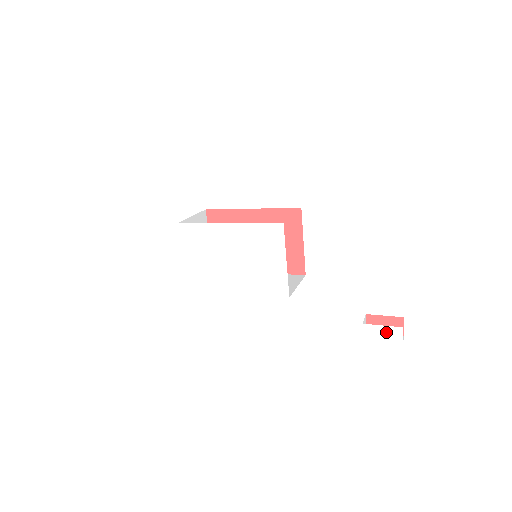
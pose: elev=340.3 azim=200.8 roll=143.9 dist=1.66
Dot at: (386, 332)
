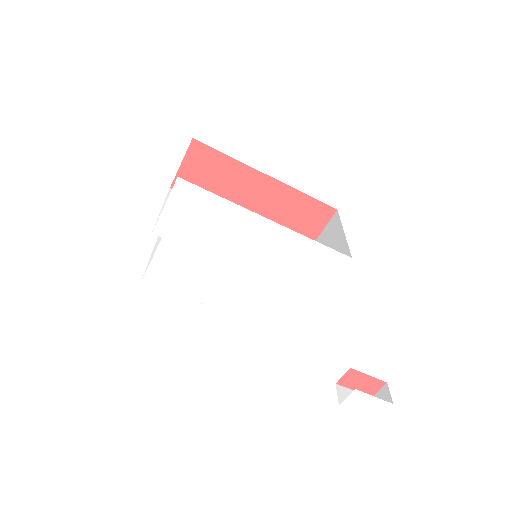
Dot at: (373, 403)
